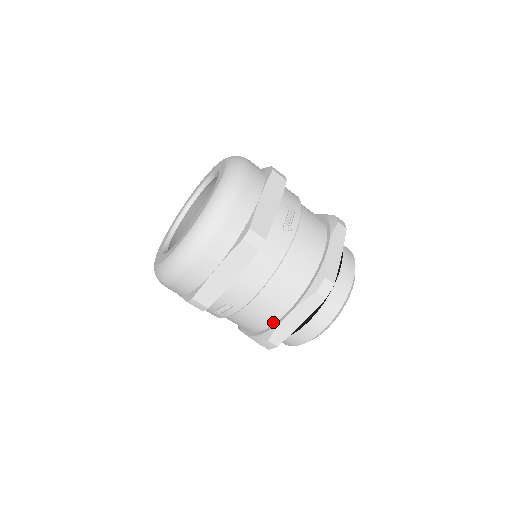
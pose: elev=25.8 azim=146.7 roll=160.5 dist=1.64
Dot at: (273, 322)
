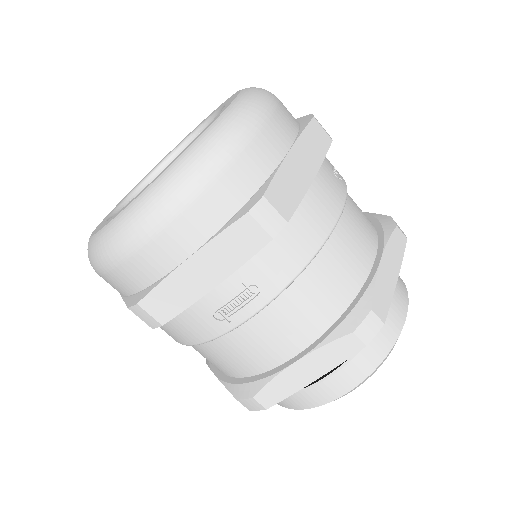
Dot at: occluded
